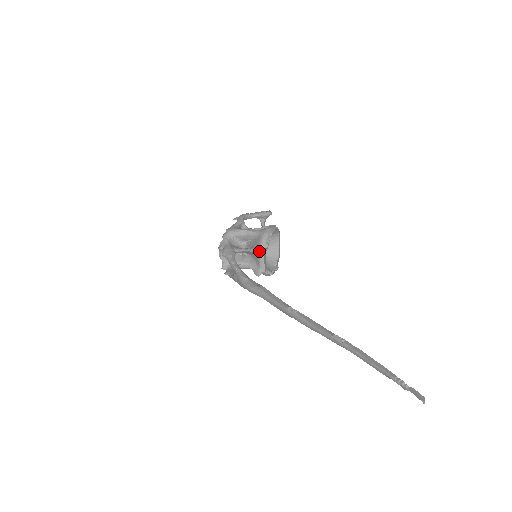
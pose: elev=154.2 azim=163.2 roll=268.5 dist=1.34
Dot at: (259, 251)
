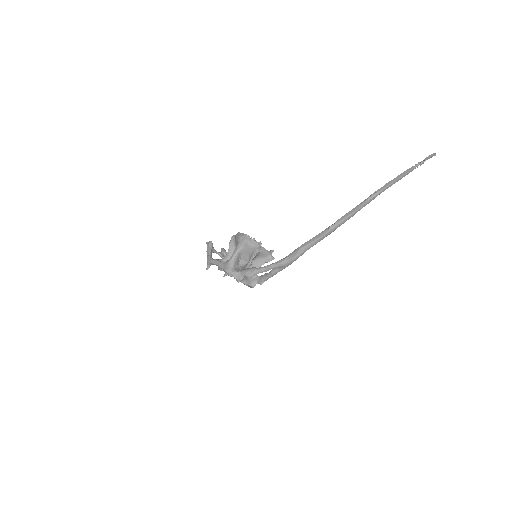
Dot at: (259, 248)
